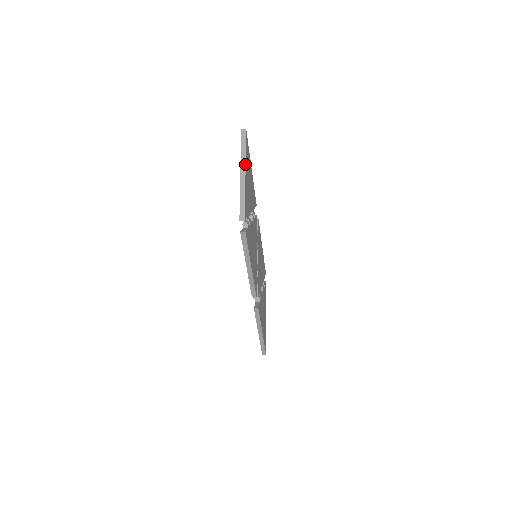
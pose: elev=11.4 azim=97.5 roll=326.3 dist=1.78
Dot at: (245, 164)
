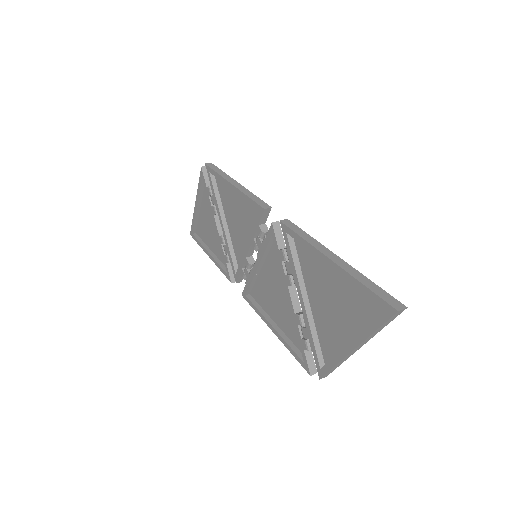
Dot at: occluded
